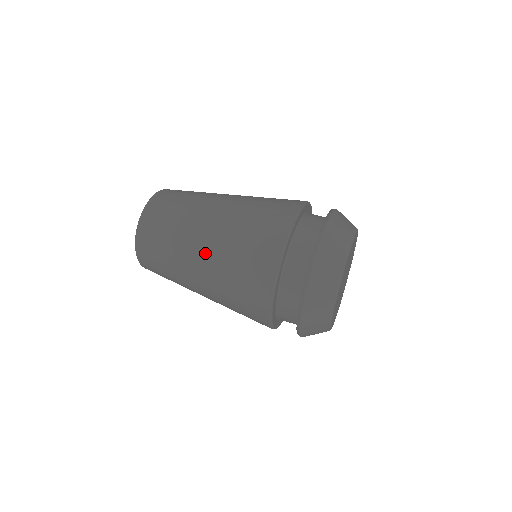
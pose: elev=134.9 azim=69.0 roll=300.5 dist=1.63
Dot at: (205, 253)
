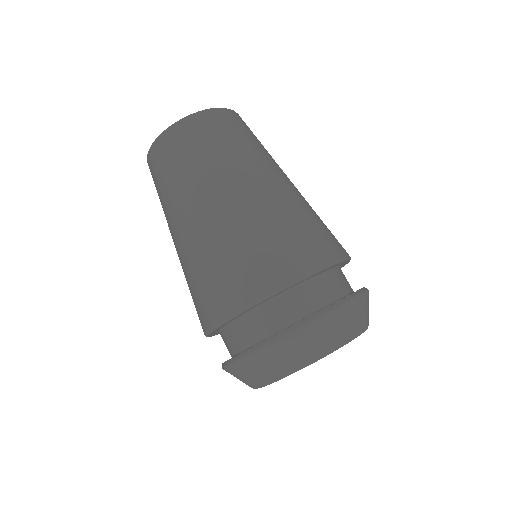
Dot at: occluded
